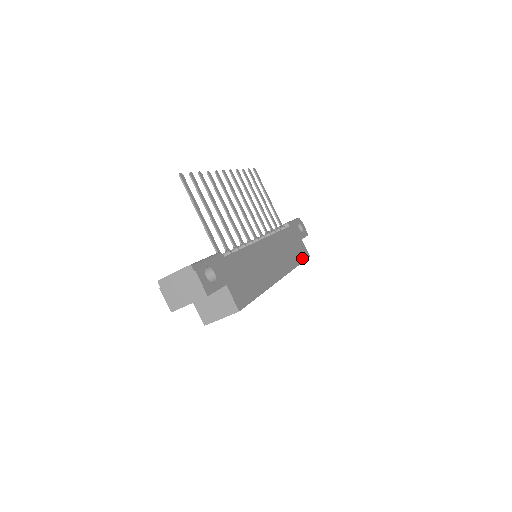
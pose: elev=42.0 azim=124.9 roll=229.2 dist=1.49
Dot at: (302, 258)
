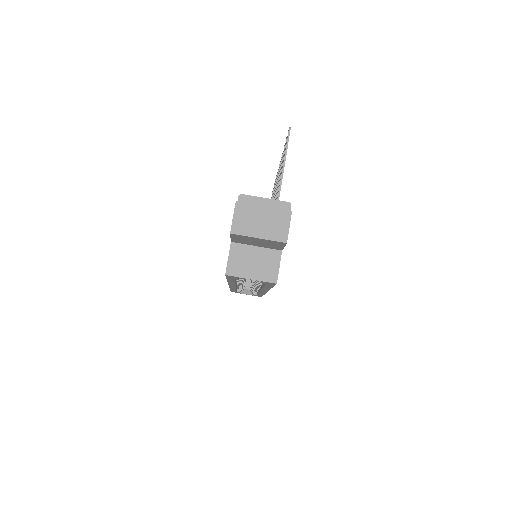
Dot at: occluded
